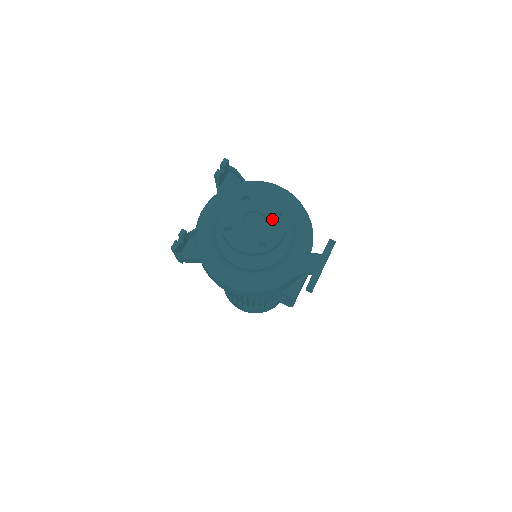
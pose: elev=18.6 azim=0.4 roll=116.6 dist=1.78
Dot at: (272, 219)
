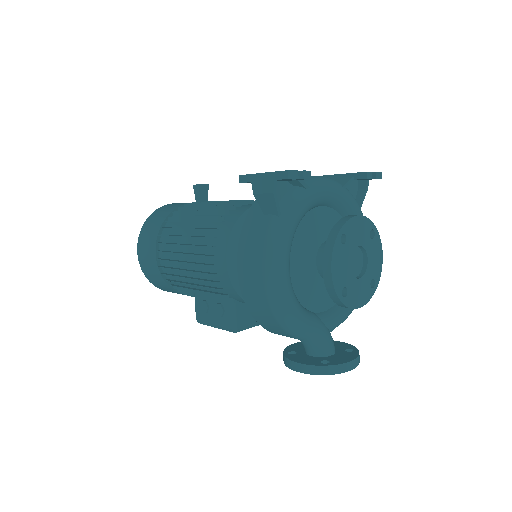
Dot at: (367, 280)
